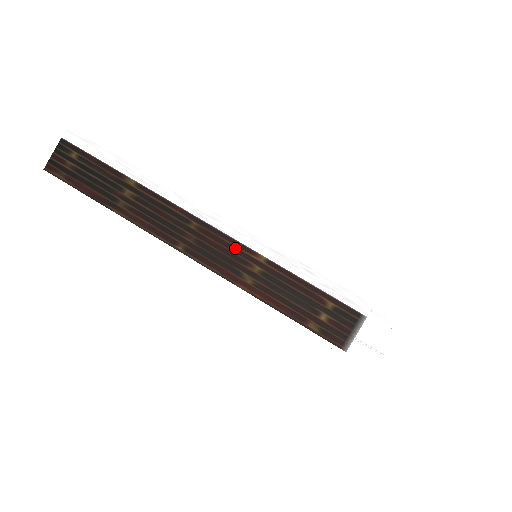
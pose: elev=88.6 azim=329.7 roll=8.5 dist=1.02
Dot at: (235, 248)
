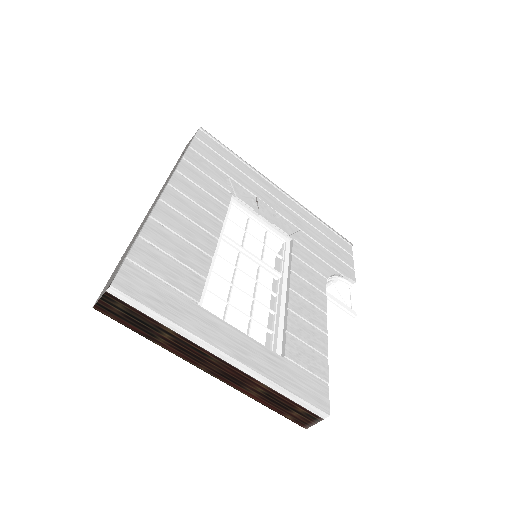
Dot at: (244, 377)
